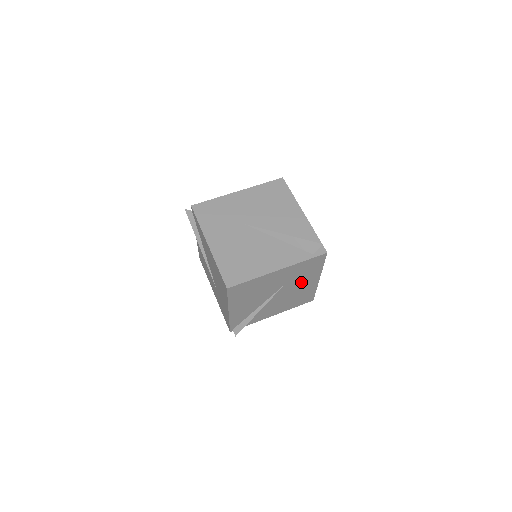
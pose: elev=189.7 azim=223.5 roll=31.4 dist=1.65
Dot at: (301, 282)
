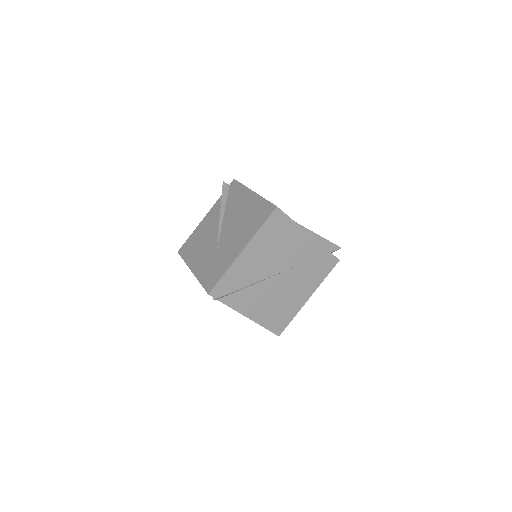
Dot at: (300, 283)
